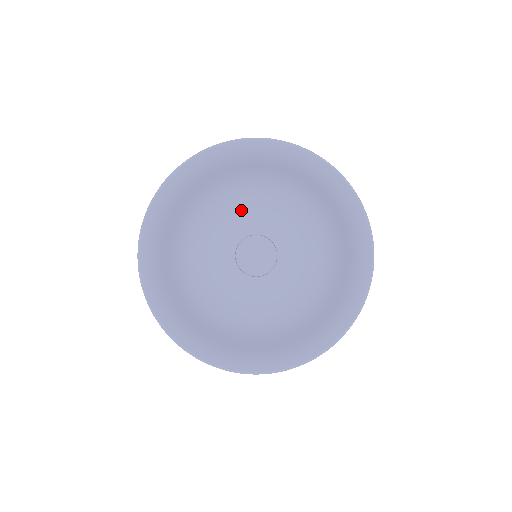
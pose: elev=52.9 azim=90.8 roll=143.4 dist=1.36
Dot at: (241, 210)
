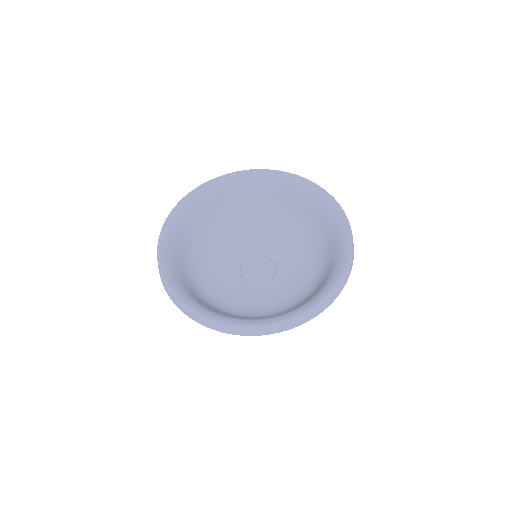
Dot at: (244, 237)
